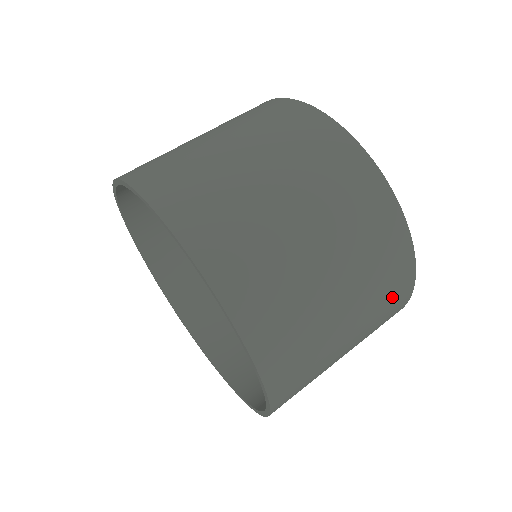
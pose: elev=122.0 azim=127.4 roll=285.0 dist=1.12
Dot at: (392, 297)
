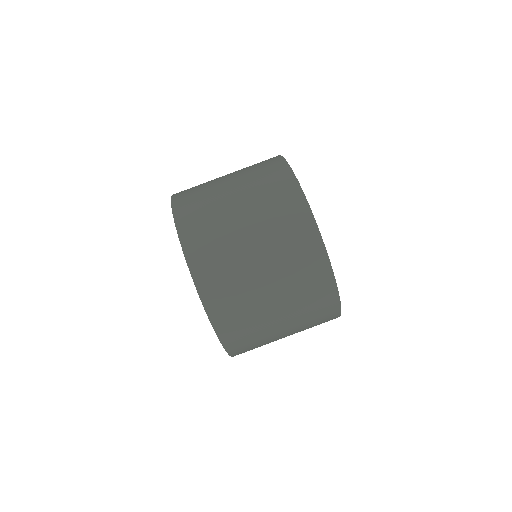
Dot at: (321, 323)
